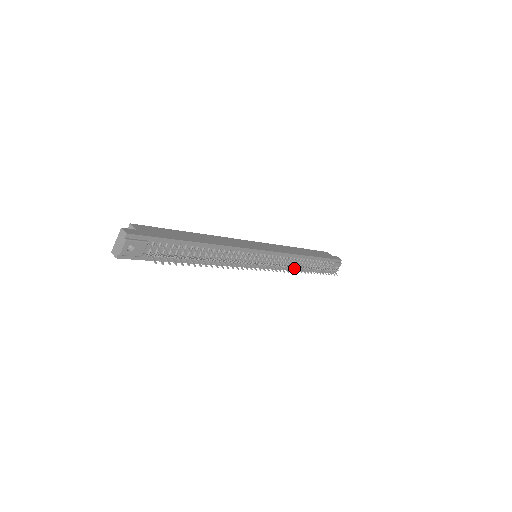
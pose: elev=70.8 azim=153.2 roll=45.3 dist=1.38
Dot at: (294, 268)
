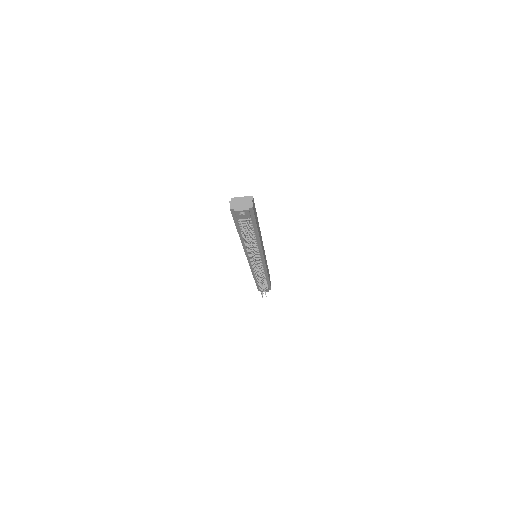
Dot at: occluded
